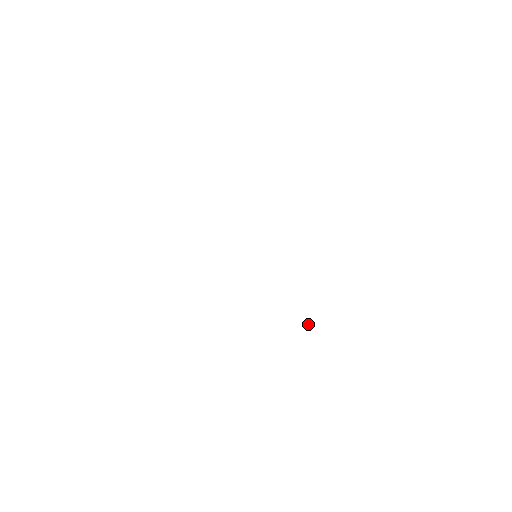
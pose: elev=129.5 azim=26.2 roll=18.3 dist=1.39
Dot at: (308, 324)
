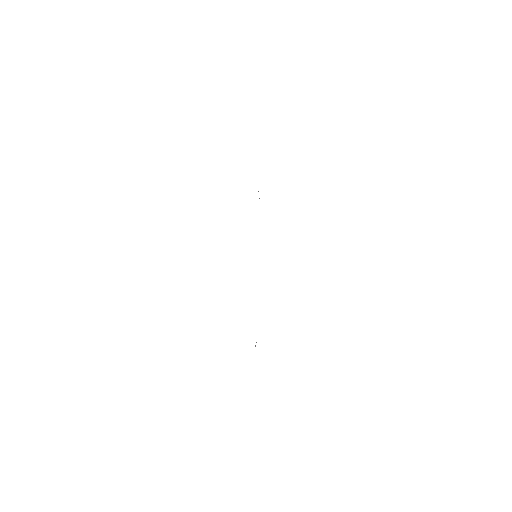
Dot at: (255, 346)
